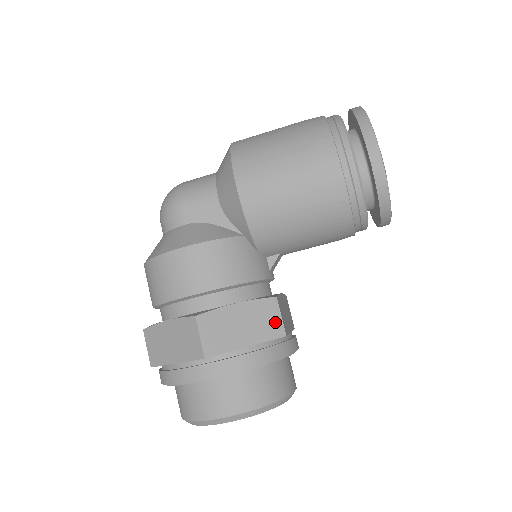
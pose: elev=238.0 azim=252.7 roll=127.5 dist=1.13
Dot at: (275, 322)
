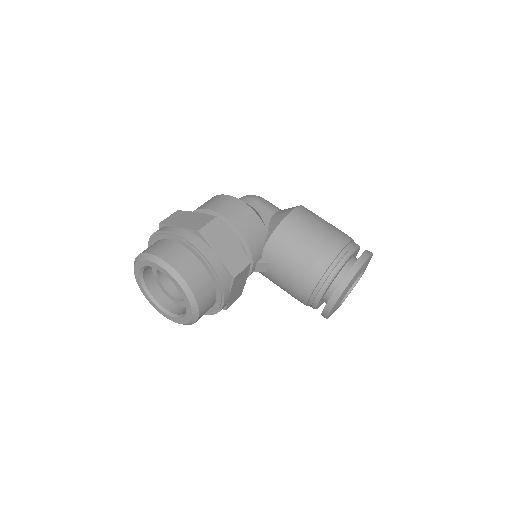
Dot at: (238, 267)
